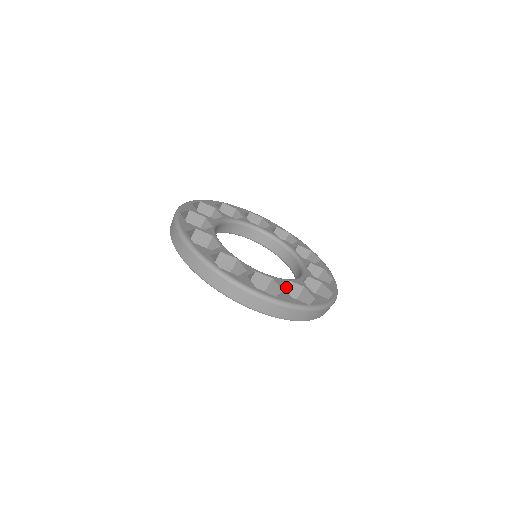
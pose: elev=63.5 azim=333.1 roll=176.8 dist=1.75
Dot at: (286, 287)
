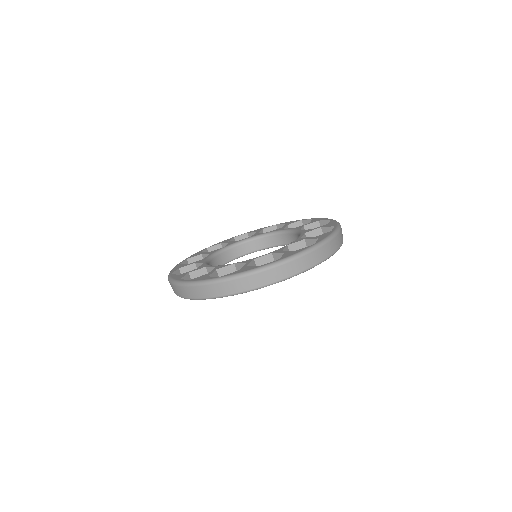
Dot at: occluded
